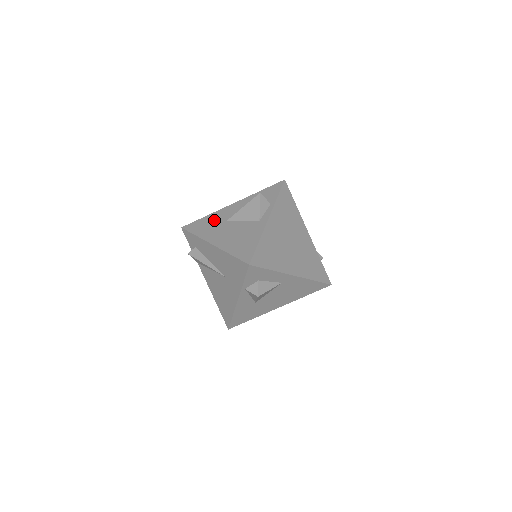
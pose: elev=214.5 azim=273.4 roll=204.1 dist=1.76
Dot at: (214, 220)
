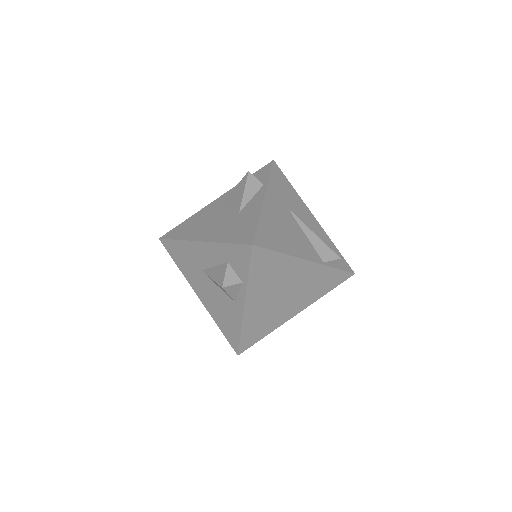
Dot at: (188, 257)
